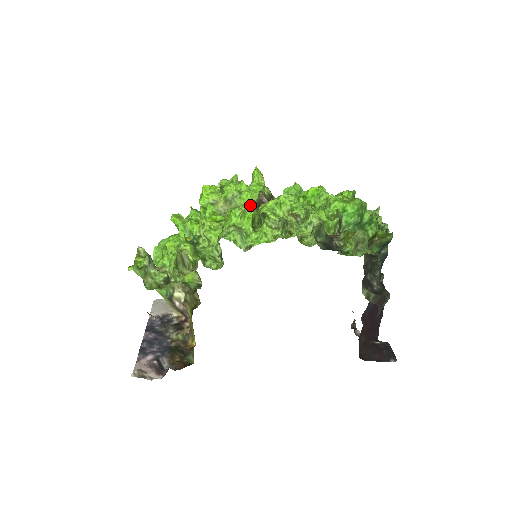
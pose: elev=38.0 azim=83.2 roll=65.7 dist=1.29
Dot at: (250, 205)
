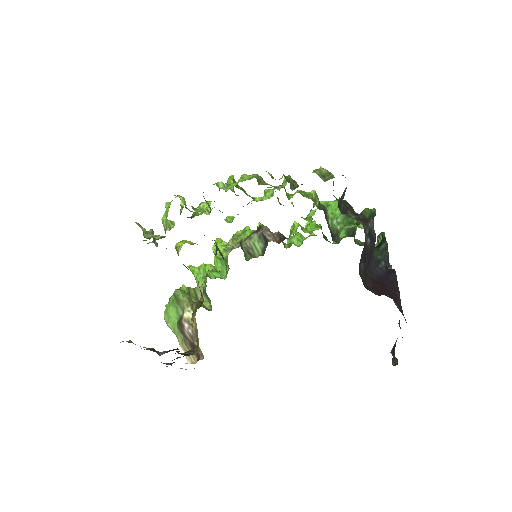
Dot at: (252, 233)
